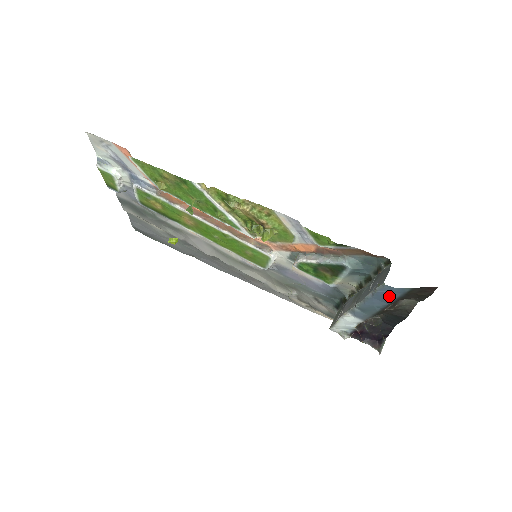
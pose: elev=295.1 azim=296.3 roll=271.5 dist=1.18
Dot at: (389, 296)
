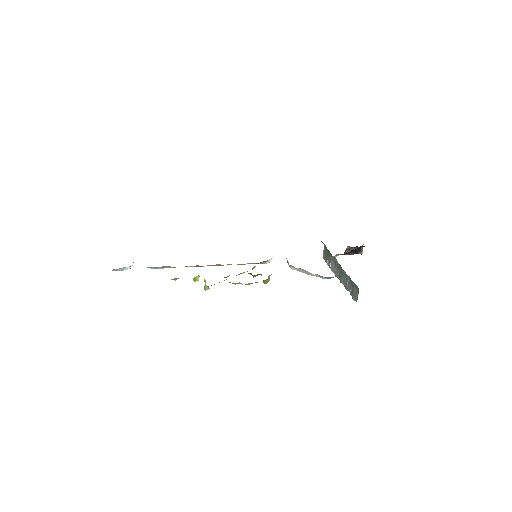
Dot at: occluded
